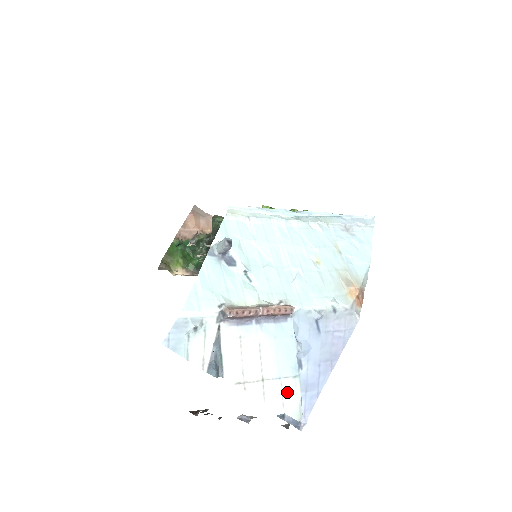
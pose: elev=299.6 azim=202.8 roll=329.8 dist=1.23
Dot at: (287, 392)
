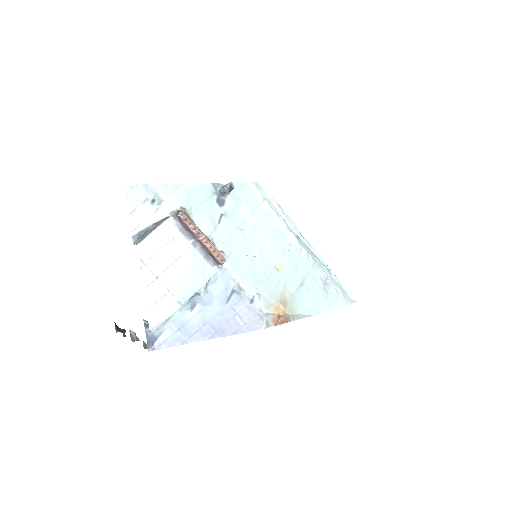
Dot at: (163, 304)
